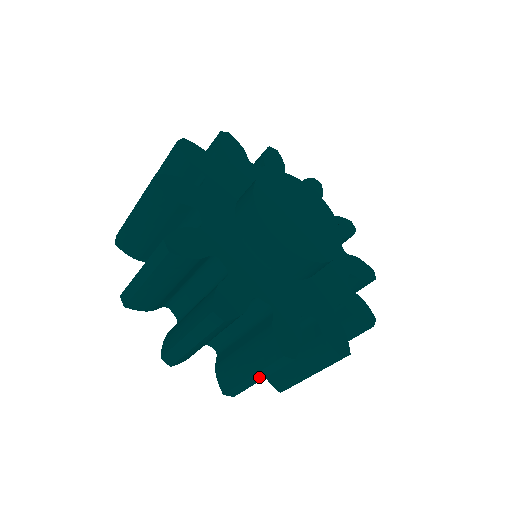
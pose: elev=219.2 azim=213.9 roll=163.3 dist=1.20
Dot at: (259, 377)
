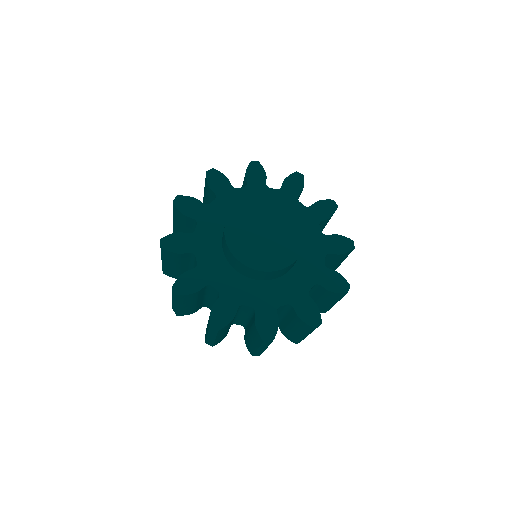
Dot at: (175, 302)
